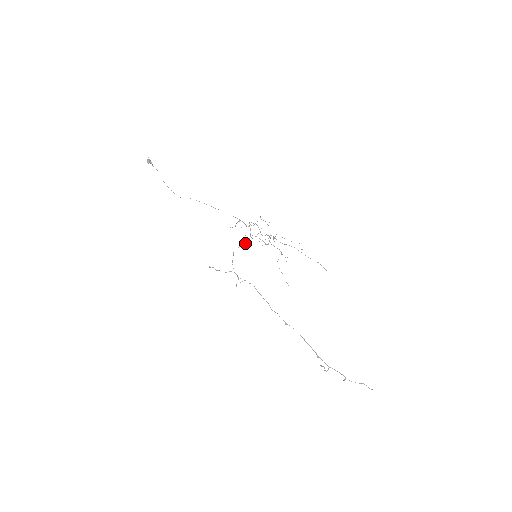
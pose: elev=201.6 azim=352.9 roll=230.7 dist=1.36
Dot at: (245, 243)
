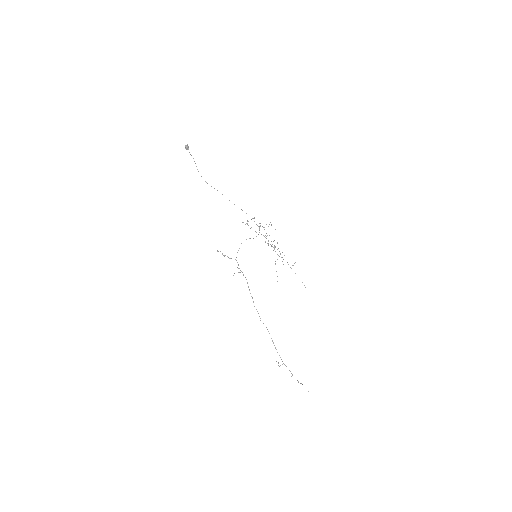
Dot at: occluded
